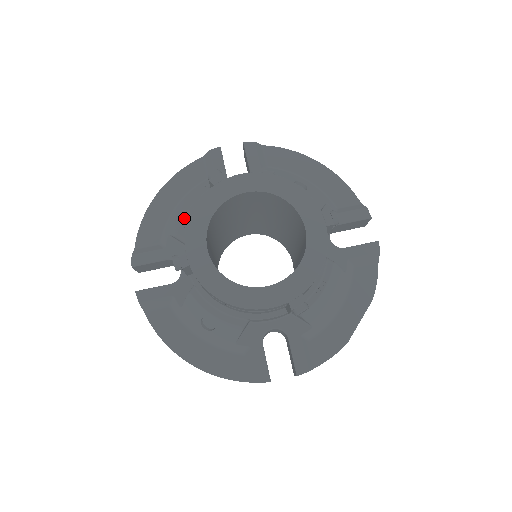
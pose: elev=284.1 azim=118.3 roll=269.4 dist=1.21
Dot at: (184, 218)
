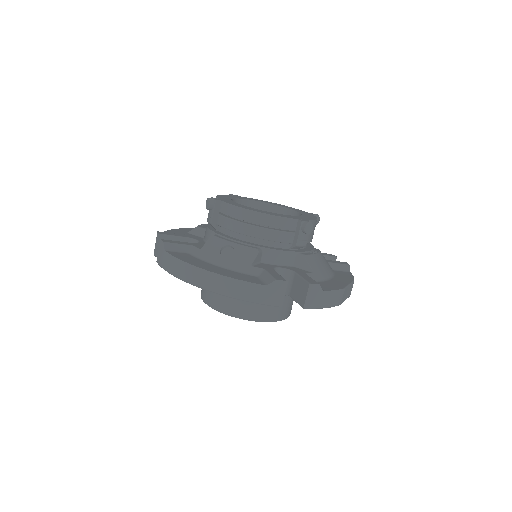
Dot at: (202, 224)
